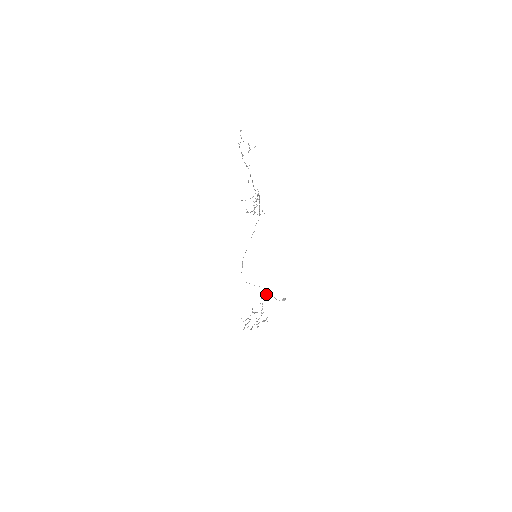
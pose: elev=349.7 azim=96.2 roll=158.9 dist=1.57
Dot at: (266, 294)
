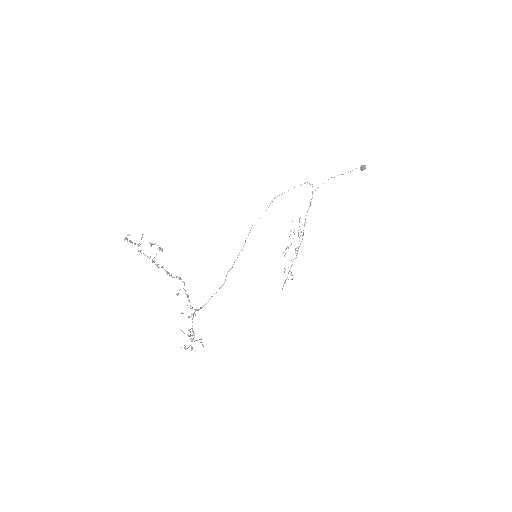
Dot at: occluded
